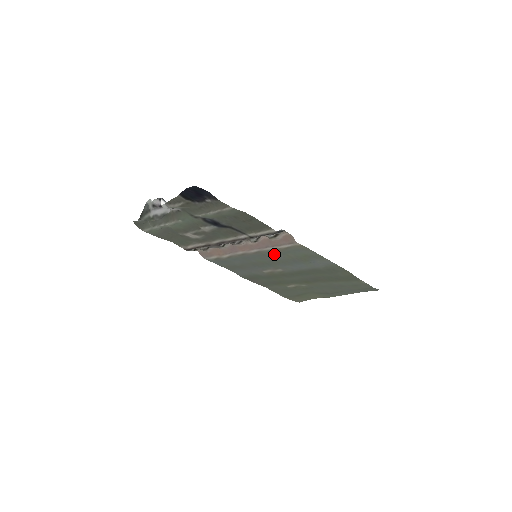
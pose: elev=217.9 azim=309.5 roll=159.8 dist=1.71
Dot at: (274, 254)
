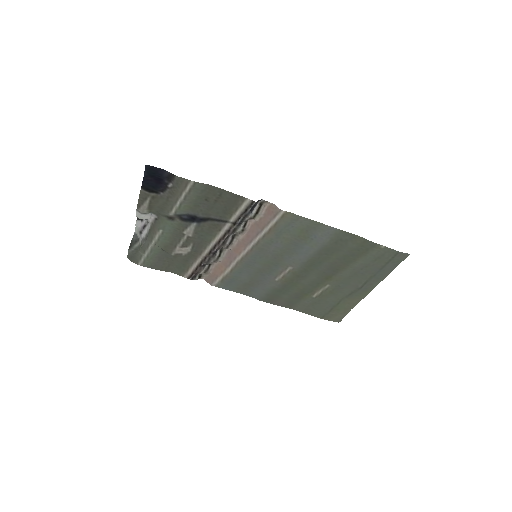
Dot at: (270, 242)
